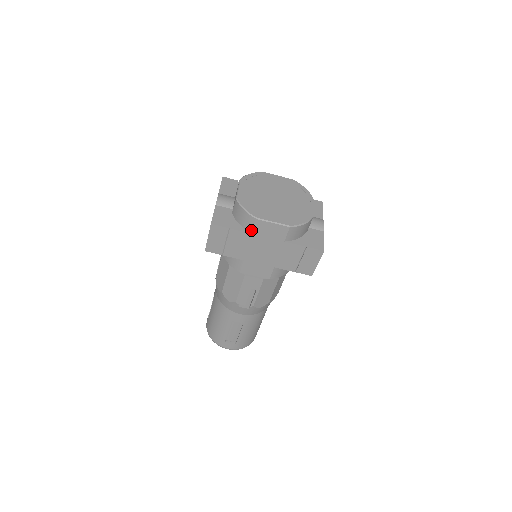
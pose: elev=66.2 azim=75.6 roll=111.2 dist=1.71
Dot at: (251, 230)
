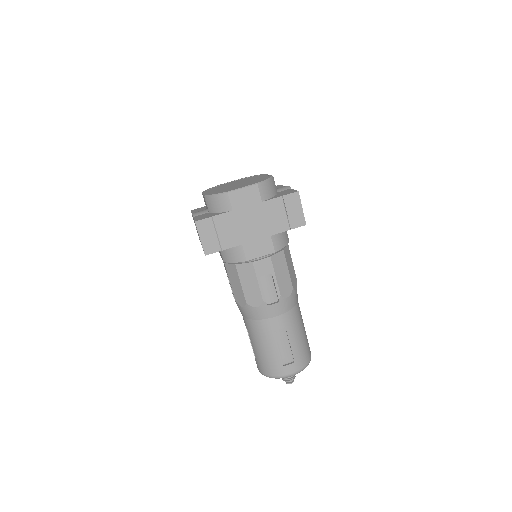
Dot at: (230, 208)
